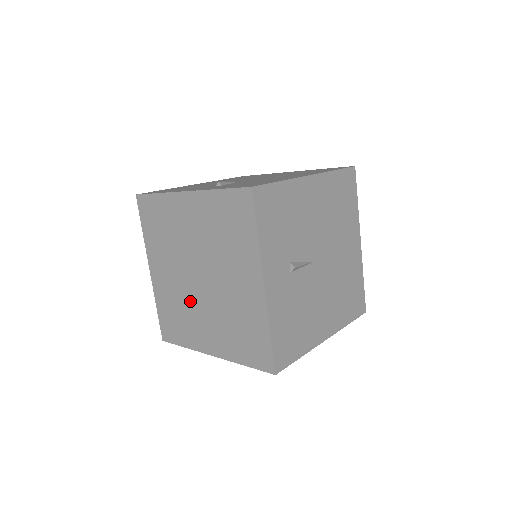
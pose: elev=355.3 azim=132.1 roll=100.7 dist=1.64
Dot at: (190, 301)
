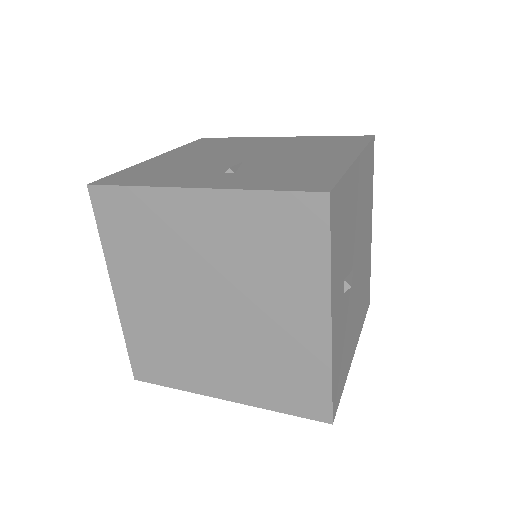
Dot at: (190, 335)
